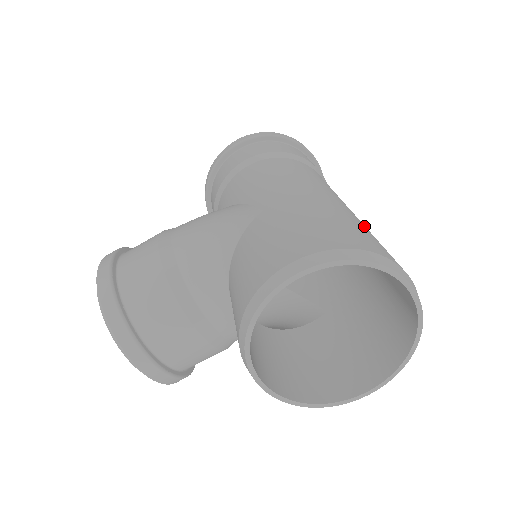
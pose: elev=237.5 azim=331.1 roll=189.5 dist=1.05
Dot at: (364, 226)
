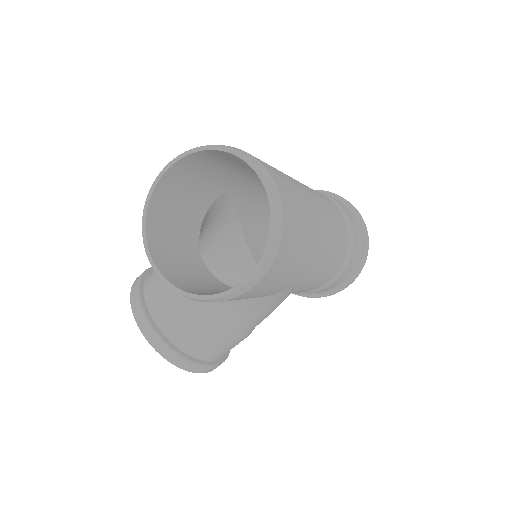
Dot at: (280, 171)
